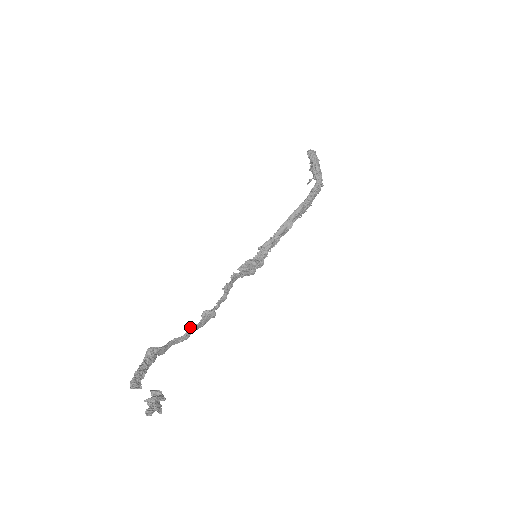
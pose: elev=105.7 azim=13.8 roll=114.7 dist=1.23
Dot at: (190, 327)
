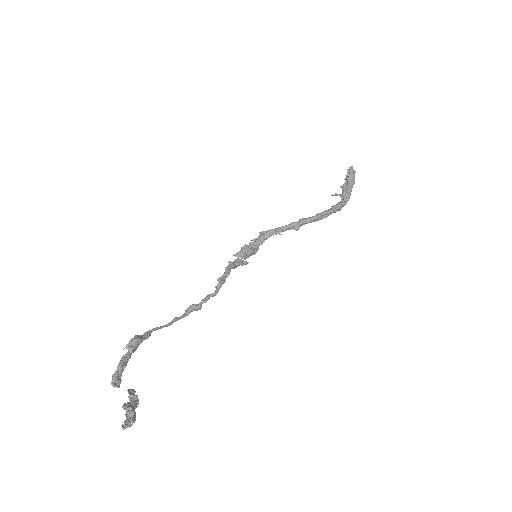
Dot at: (175, 319)
